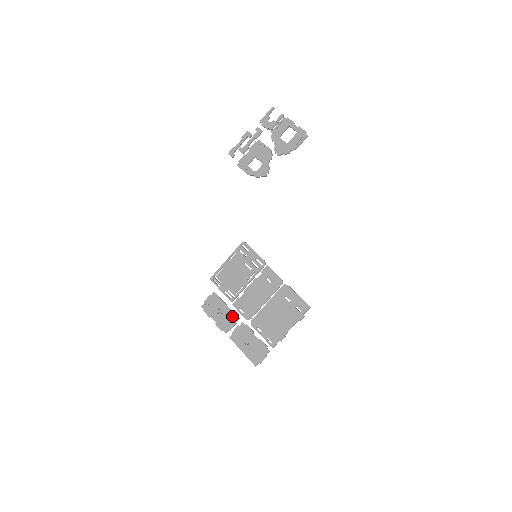
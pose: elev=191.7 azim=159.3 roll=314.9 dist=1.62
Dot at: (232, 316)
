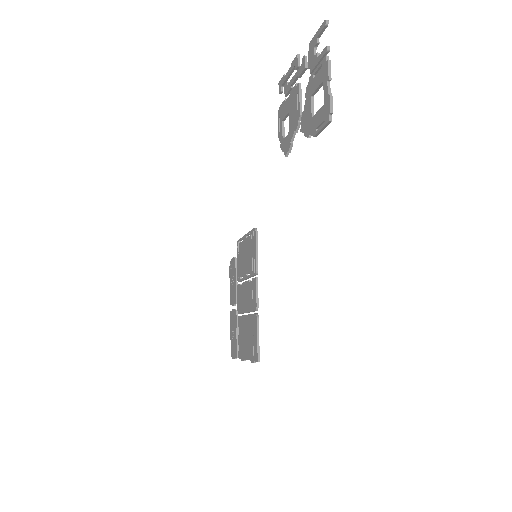
Dot at: (235, 296)
